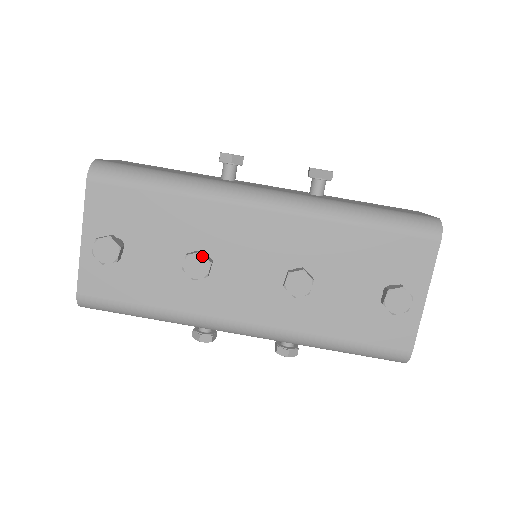
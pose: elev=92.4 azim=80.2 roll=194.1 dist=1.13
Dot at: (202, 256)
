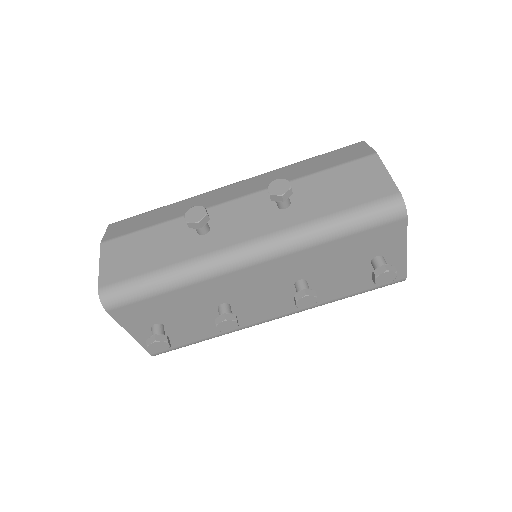
Dot at: (228, 321)
